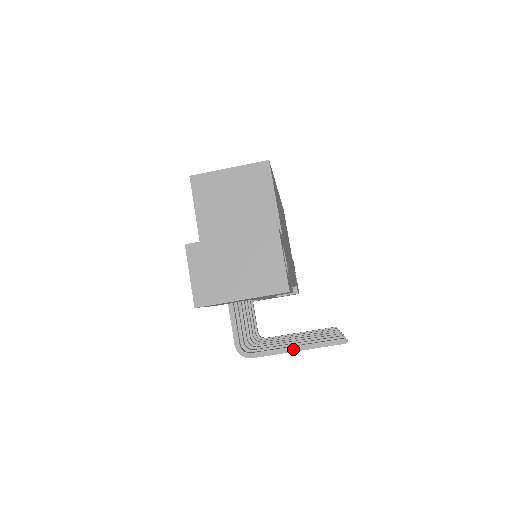
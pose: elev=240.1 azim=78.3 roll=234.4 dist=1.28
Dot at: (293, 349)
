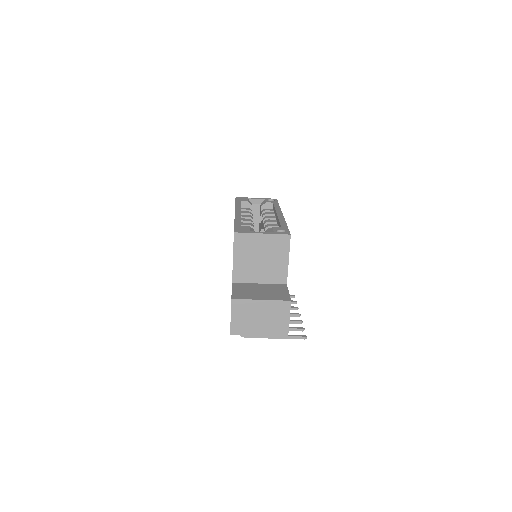
Dot at: (273, 337)
